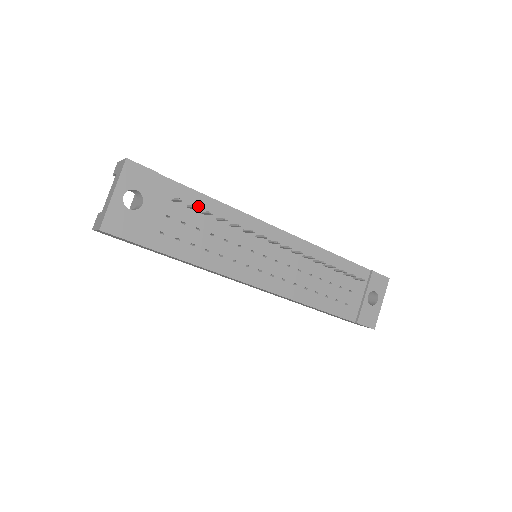
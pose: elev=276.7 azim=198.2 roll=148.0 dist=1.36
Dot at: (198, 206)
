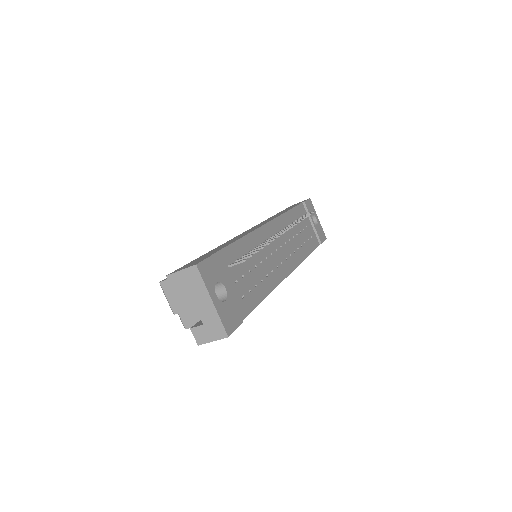
Dot at: (238, 255)
